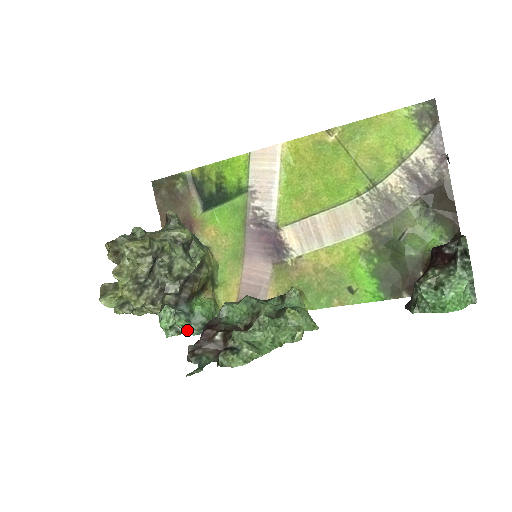
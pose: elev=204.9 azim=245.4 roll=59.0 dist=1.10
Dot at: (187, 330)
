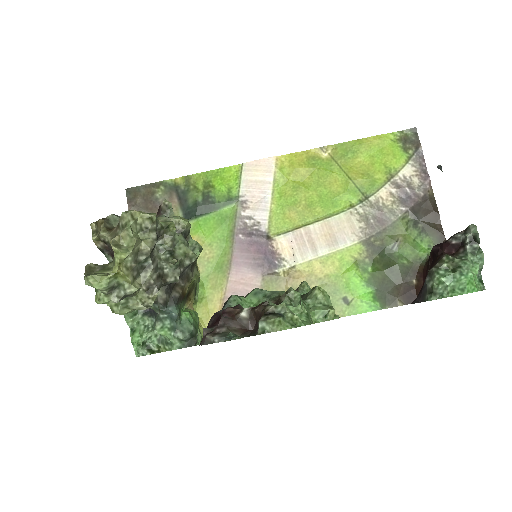
Dot at: (165, 345)
